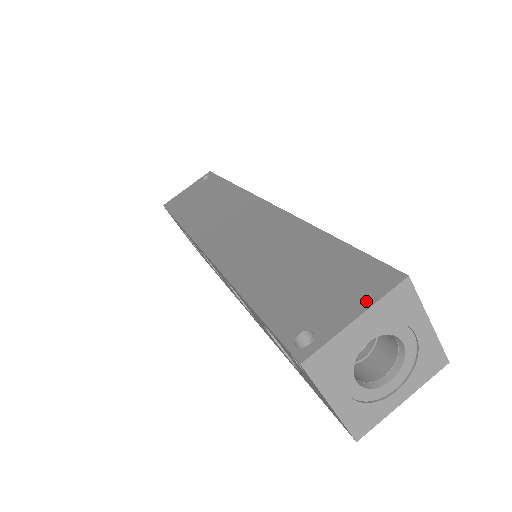
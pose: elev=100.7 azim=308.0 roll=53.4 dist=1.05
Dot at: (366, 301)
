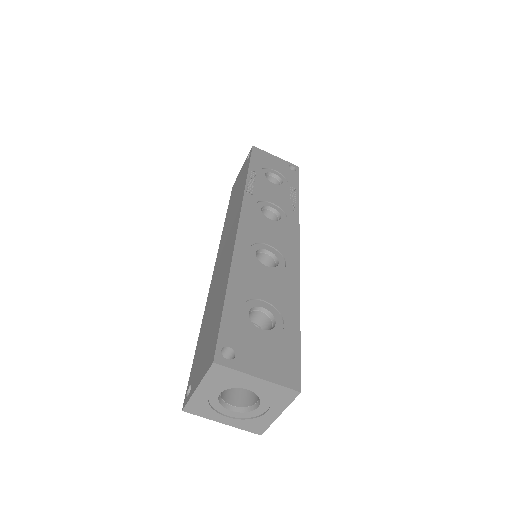
Dot at: (202, 375)
